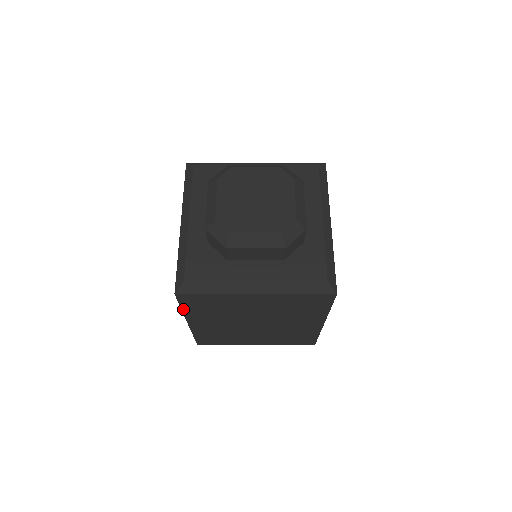
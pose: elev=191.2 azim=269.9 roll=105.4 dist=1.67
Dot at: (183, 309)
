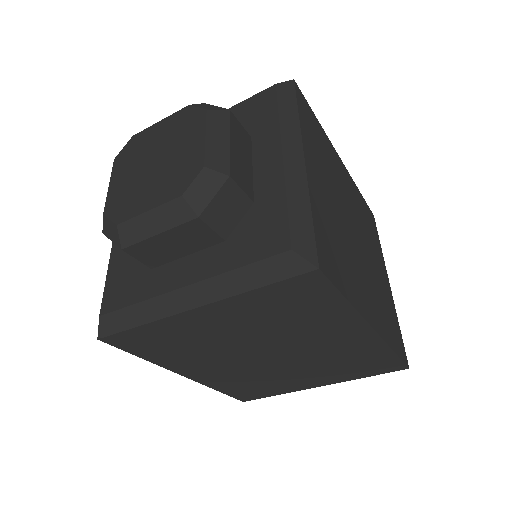
Dot at: (145, 358)
